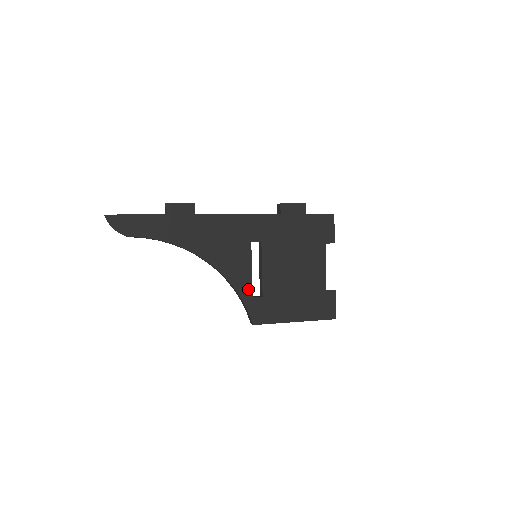
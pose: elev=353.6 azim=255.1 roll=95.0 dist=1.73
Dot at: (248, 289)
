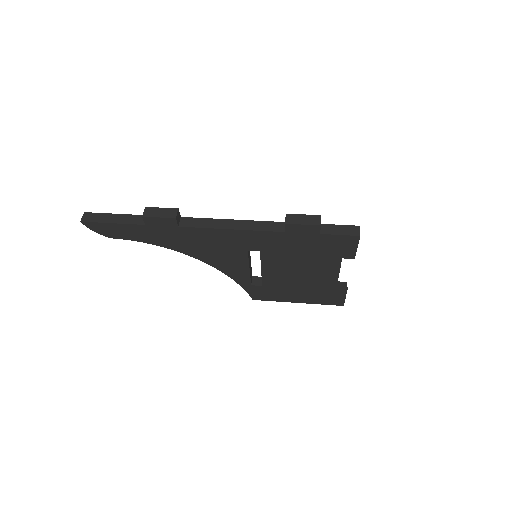
Dot at: (246, 280)
